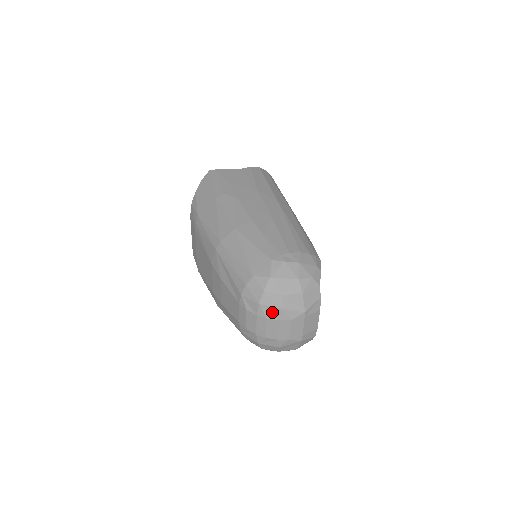
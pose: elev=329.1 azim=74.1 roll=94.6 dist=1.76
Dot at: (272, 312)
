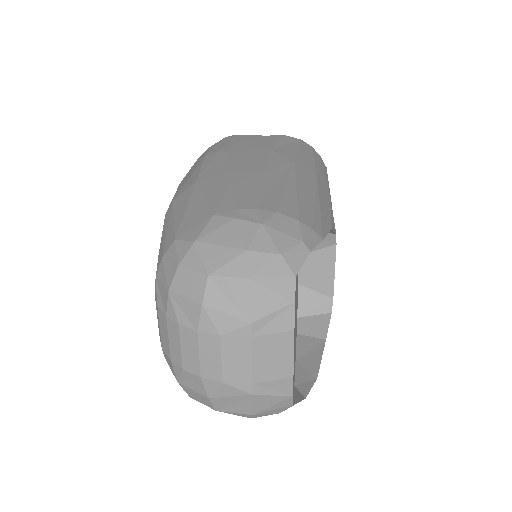
Dot at: (187, 311)
